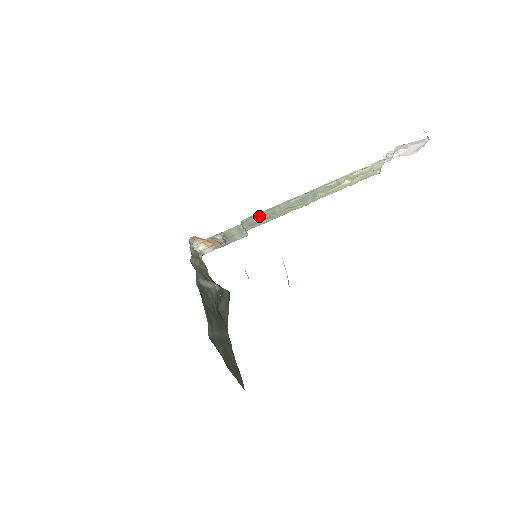
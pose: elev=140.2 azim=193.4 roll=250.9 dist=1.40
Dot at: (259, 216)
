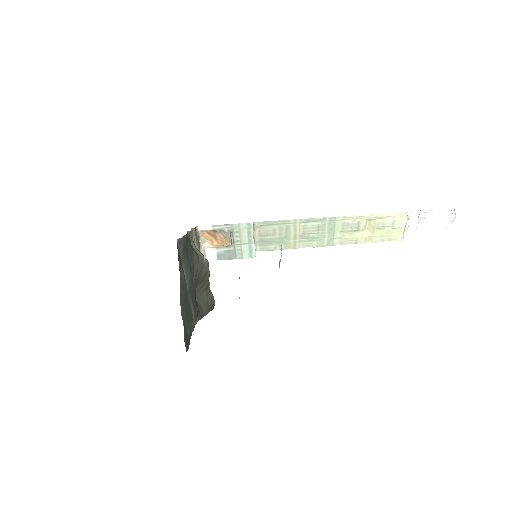
Dot at: (273, 229)
